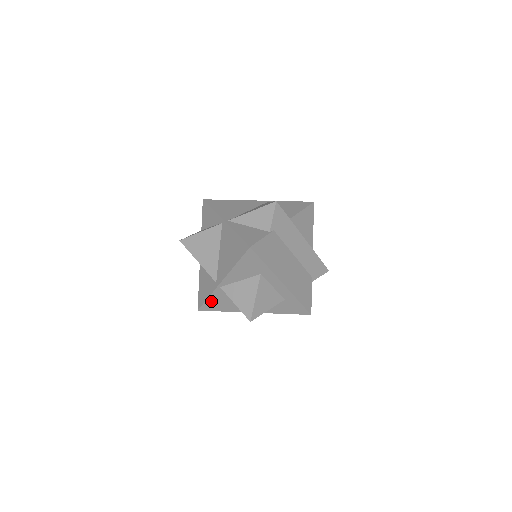
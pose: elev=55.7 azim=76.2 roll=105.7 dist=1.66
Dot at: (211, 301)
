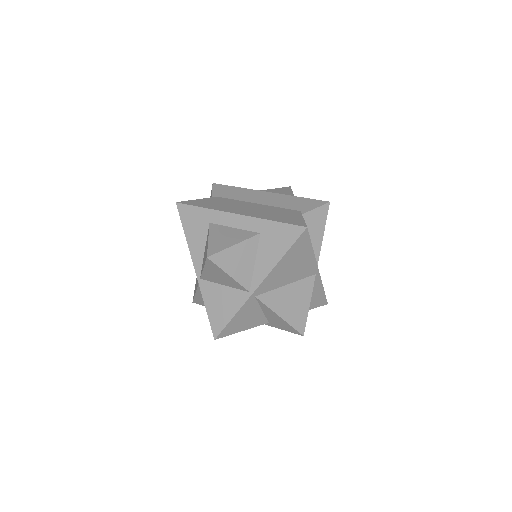
Dot at: (212, 310)
